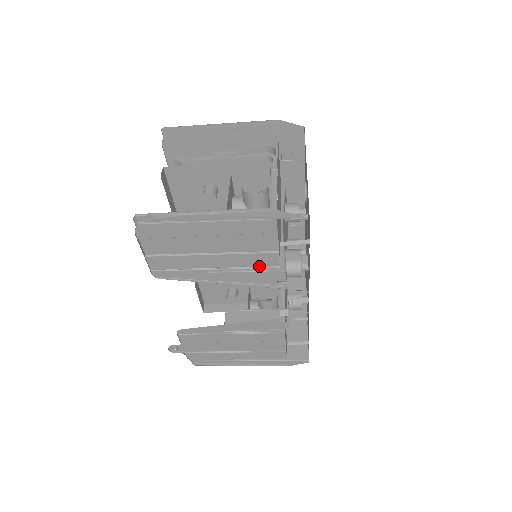
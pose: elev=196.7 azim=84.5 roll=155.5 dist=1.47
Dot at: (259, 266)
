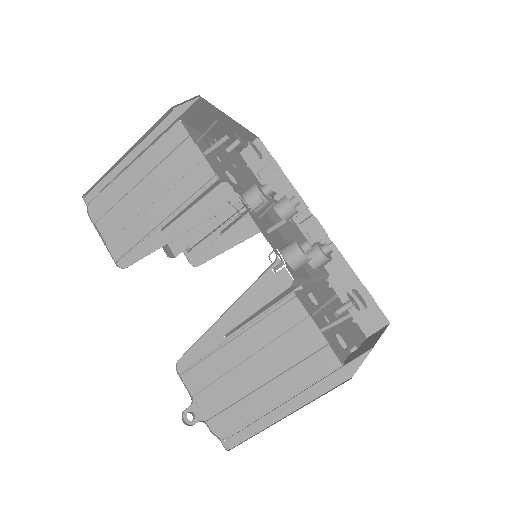
Dot at: (201, 192)
